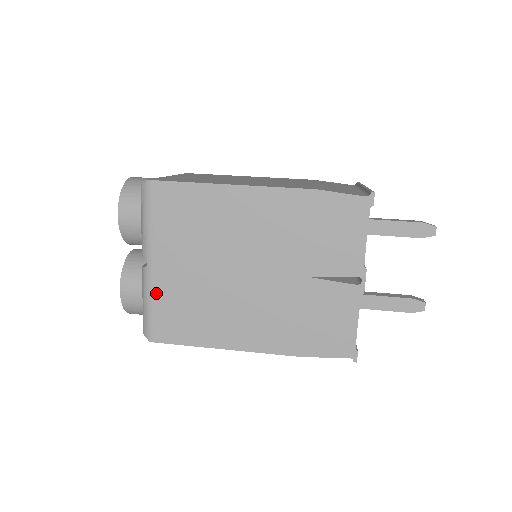
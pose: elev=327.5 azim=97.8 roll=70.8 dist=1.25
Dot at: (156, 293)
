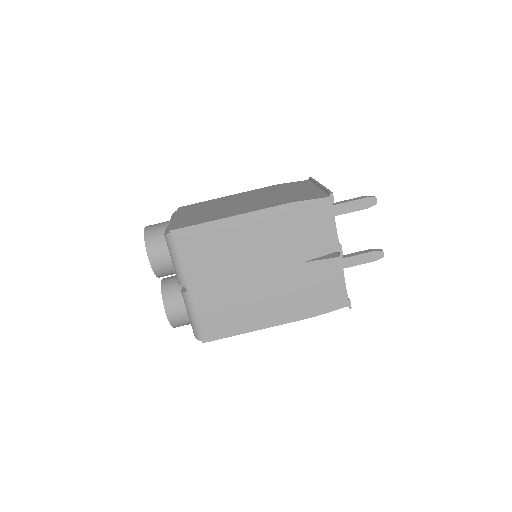
Dot at: (199, 308)
